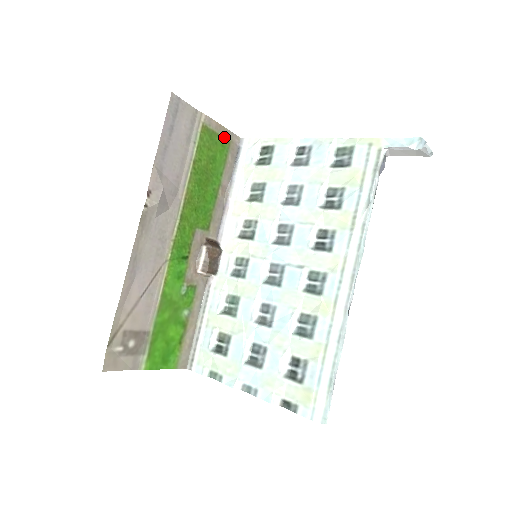
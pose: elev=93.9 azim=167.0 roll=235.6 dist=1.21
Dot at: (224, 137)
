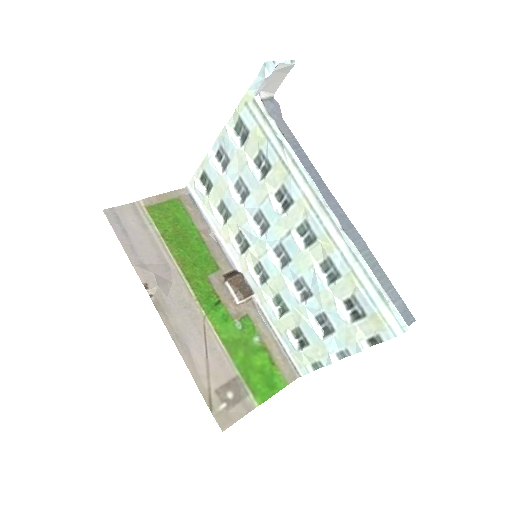
Dot at: (171, 200)
